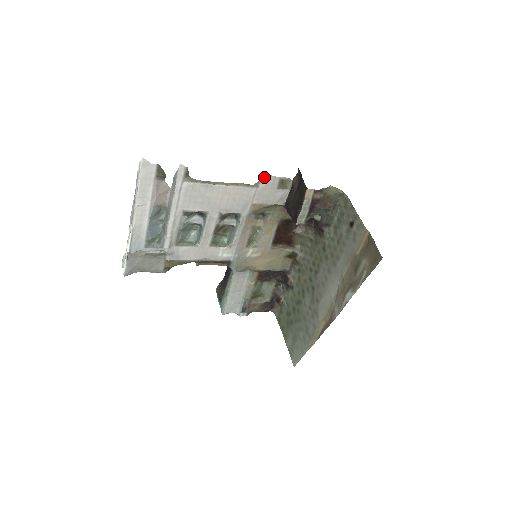
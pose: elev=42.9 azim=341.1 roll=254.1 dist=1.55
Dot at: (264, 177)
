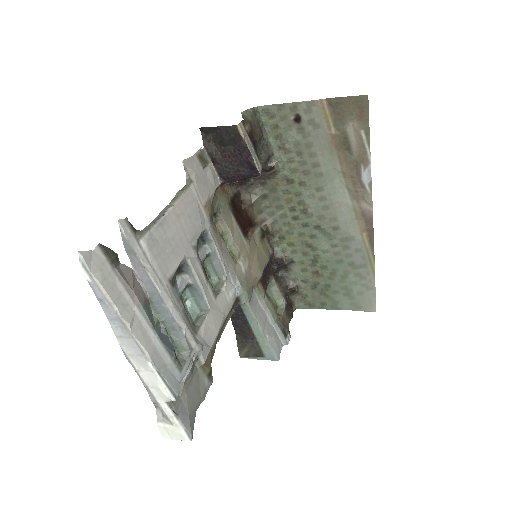
Dot at: (186, 165)
